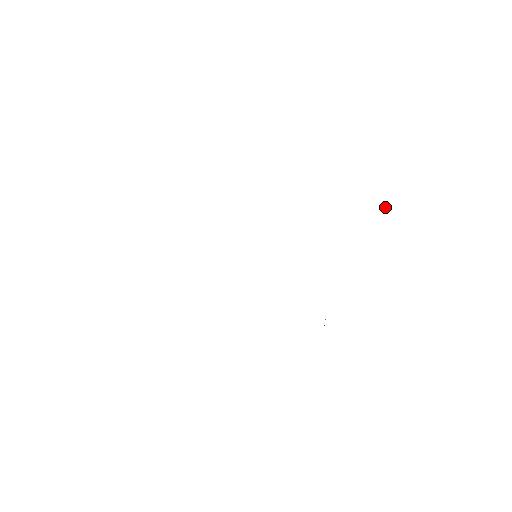
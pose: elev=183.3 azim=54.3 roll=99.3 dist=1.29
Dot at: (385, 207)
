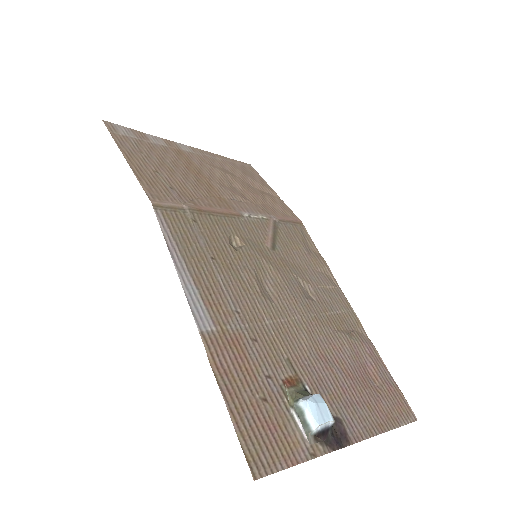
Dot at: (311, 432)
